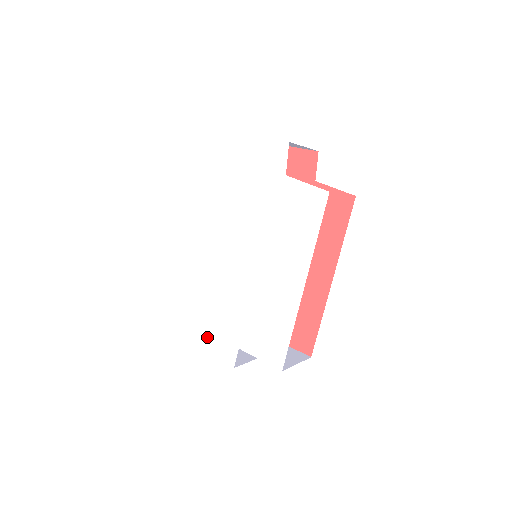
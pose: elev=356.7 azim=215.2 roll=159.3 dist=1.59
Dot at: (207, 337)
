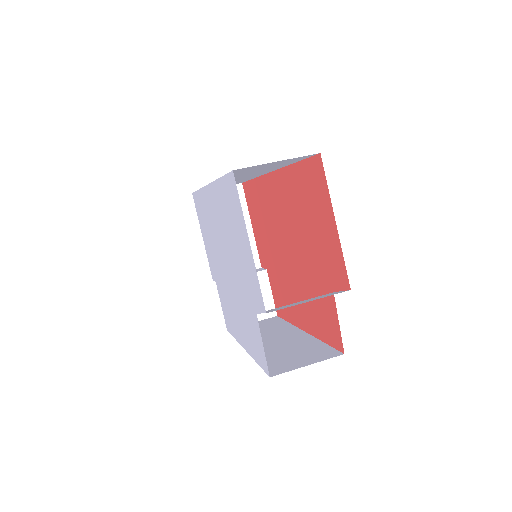
Dot at: (206, 244)
